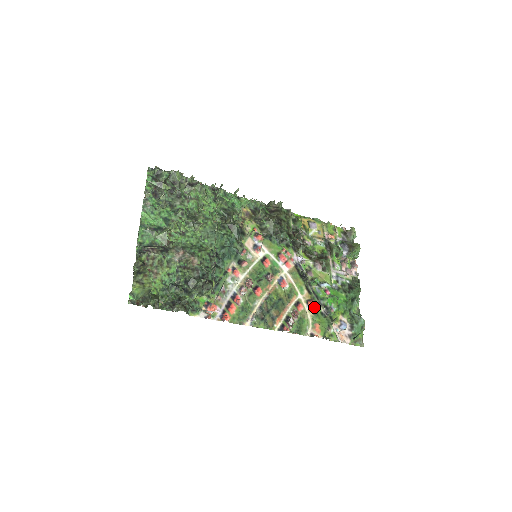
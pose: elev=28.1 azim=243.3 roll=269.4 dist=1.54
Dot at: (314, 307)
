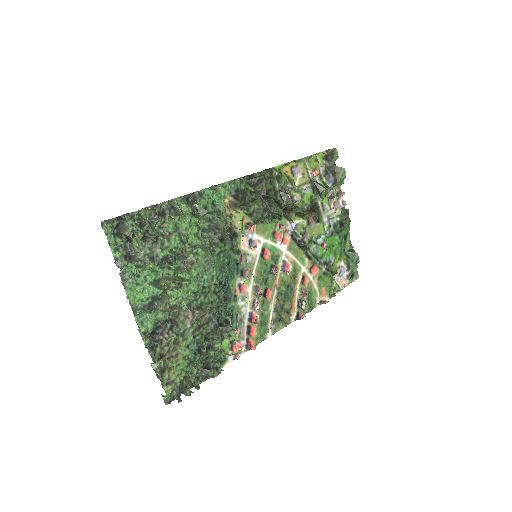
Dot at: (317, 272)
